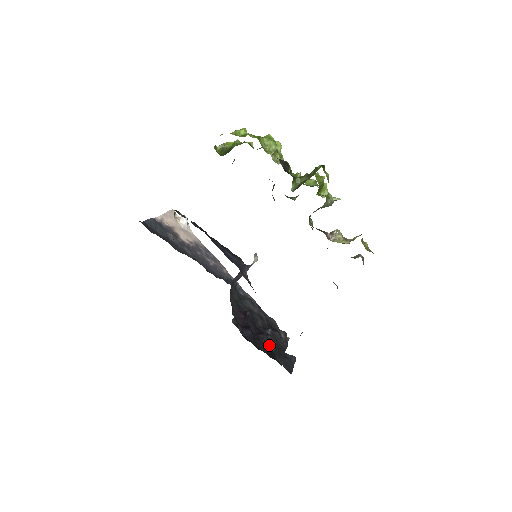
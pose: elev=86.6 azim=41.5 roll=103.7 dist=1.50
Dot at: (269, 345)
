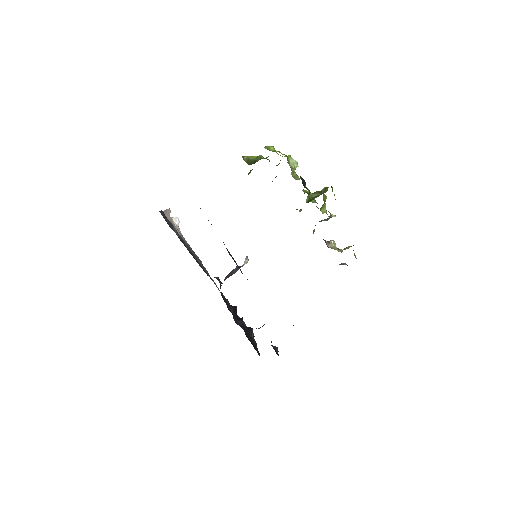
Dot at: occluded
